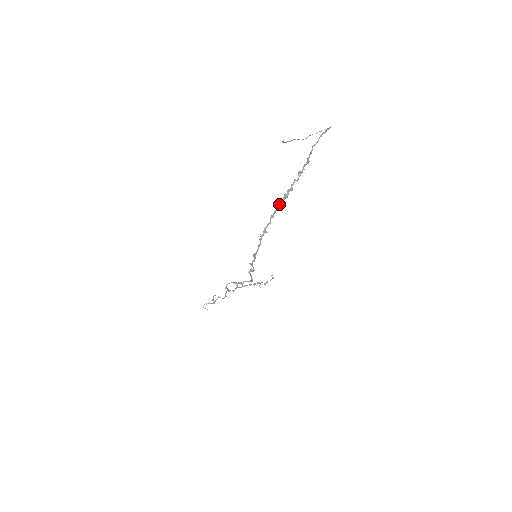
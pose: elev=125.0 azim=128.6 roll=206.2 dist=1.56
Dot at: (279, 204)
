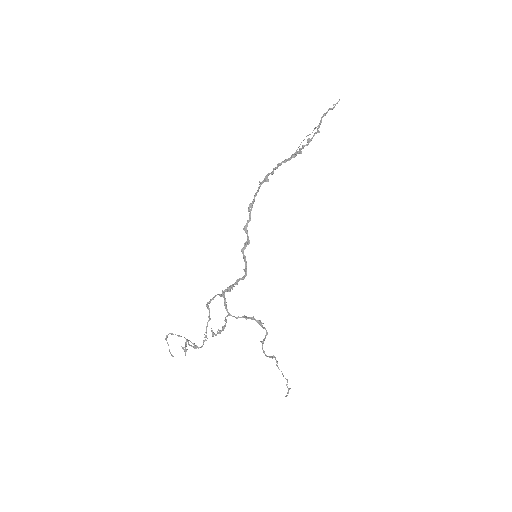
Dot at: (285, 160)
